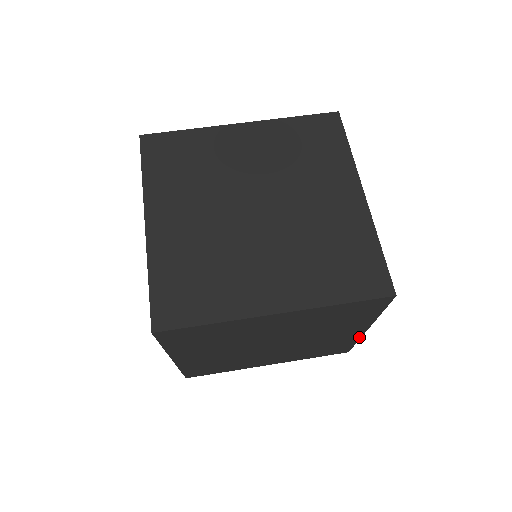
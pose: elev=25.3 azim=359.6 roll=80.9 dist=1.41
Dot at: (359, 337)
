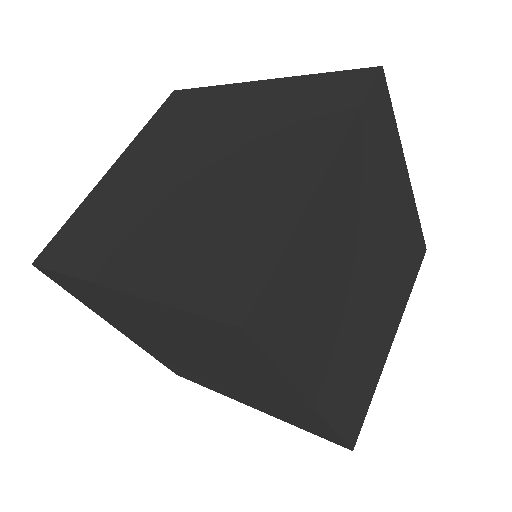
Dot at: occluded
